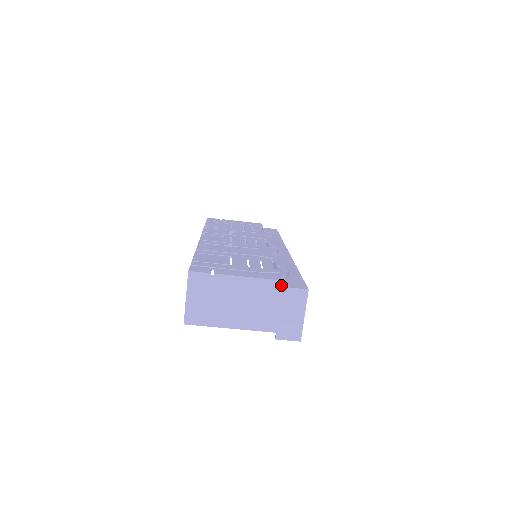
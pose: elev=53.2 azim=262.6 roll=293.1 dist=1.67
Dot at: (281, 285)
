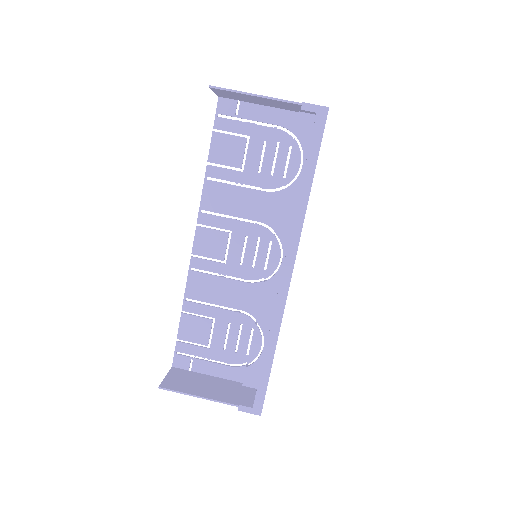
Dot at: occluded
